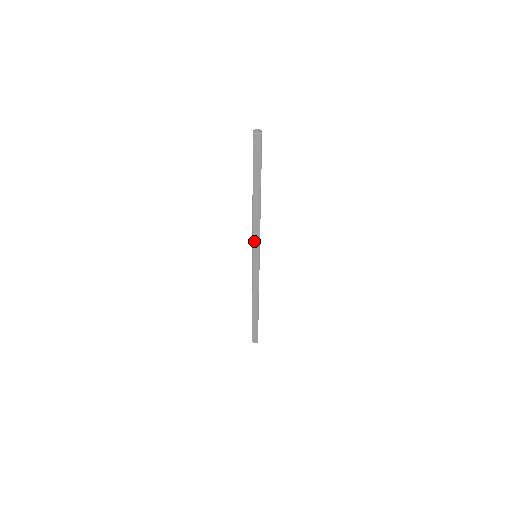
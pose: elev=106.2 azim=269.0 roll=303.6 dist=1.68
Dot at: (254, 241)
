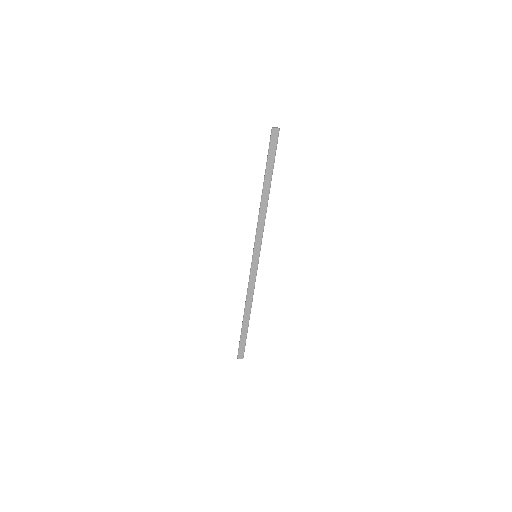
Dot at: (257, 238)
